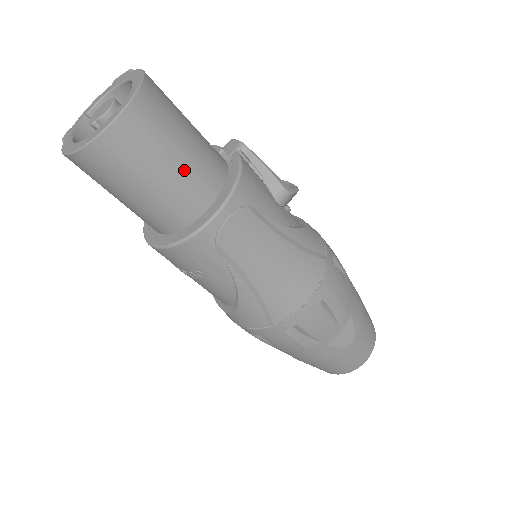
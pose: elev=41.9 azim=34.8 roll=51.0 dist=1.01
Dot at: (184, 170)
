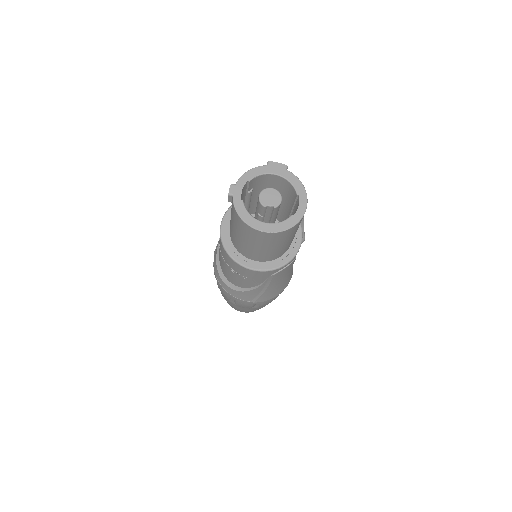
Dot at: (289, 242)
